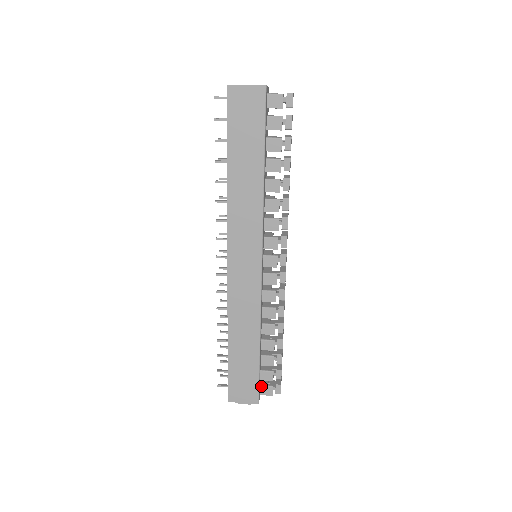
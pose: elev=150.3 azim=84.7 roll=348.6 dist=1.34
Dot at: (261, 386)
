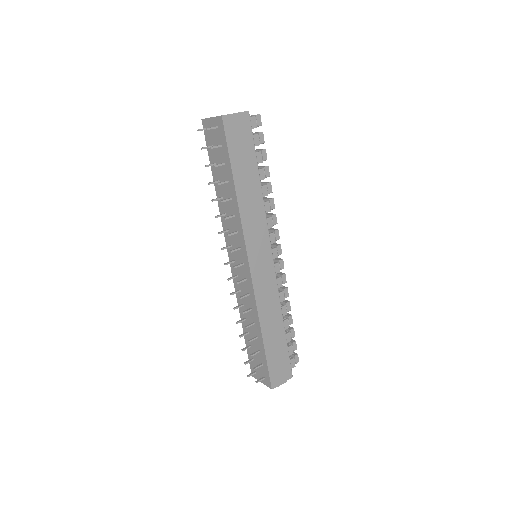
Dot at: occluded
